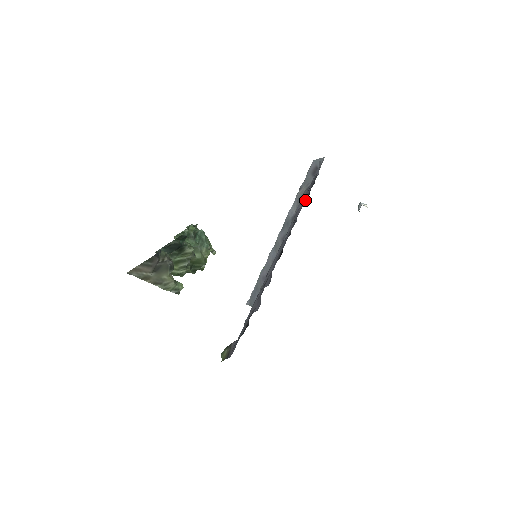
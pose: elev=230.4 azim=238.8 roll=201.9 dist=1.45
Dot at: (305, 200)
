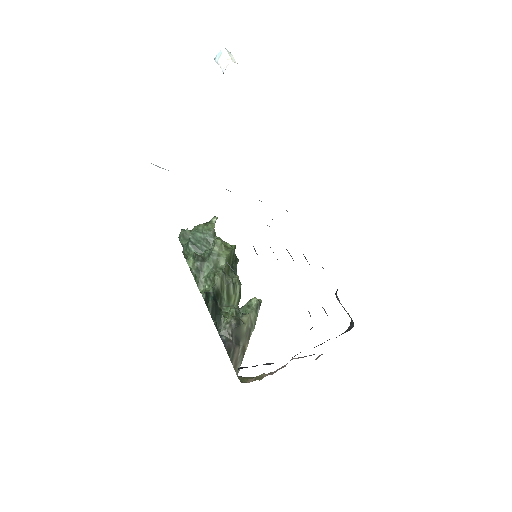
Dot at: occluded
